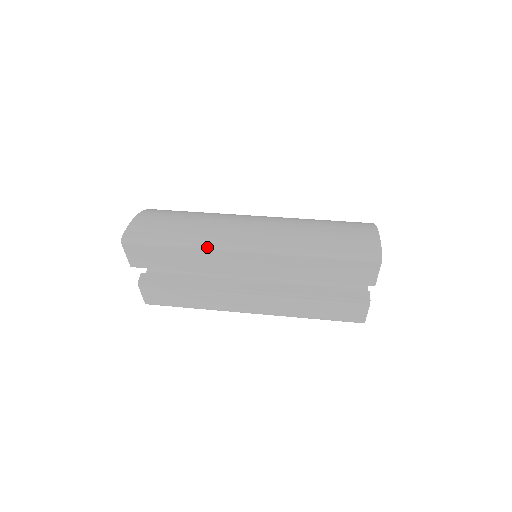
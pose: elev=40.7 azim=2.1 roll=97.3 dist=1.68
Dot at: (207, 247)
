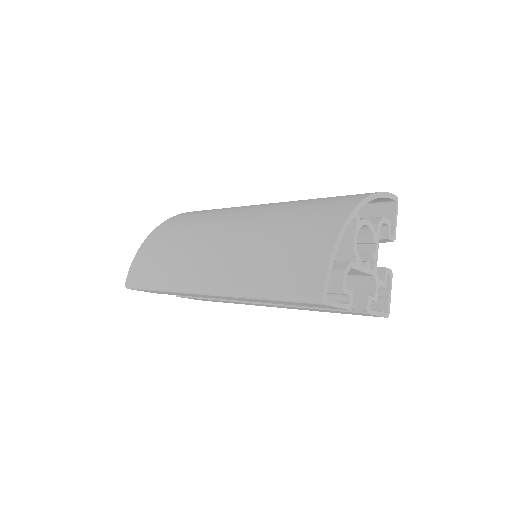
Dot at: (177, 291)
